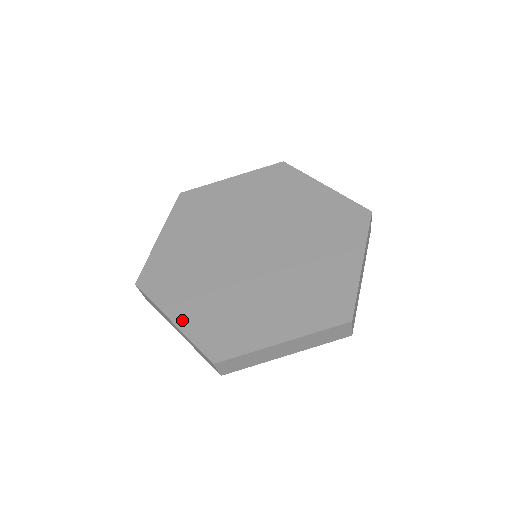
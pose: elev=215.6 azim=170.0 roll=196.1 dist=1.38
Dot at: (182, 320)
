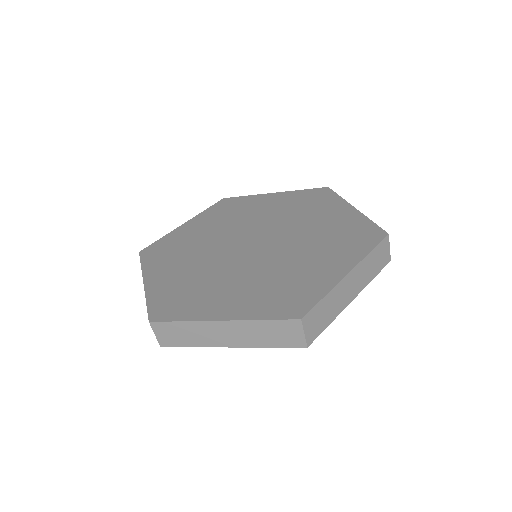
Dot at: (152, 283)
